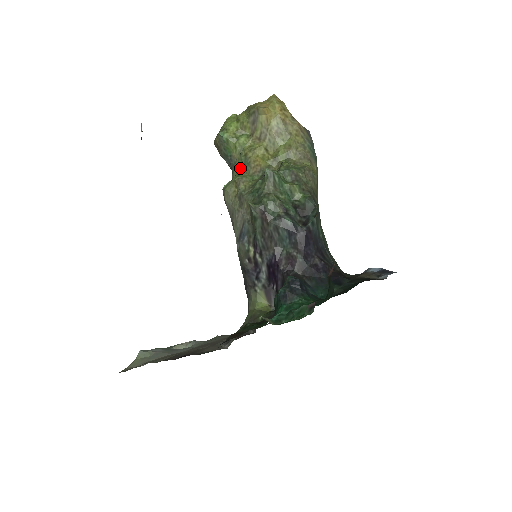
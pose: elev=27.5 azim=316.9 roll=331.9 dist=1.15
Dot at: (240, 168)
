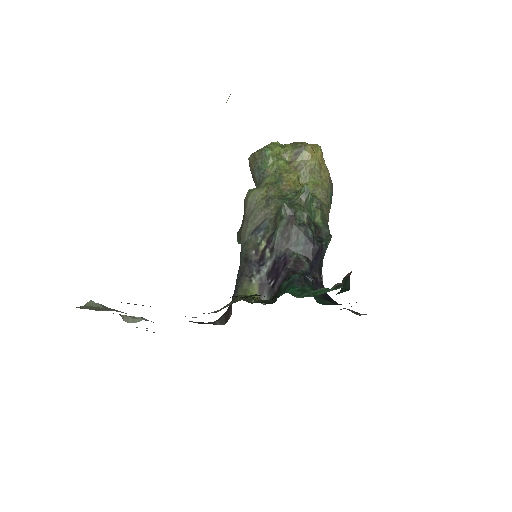
Dot at: (272, 181)
